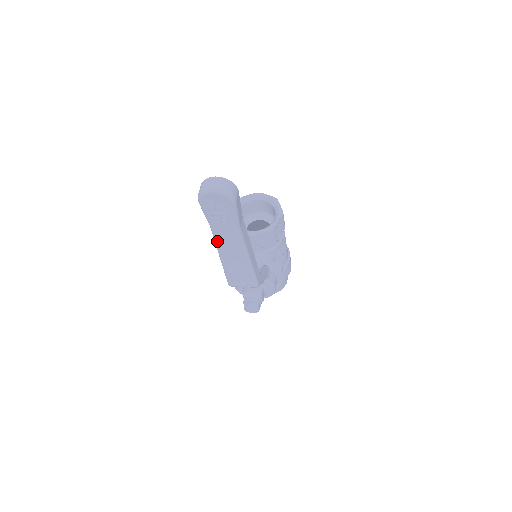
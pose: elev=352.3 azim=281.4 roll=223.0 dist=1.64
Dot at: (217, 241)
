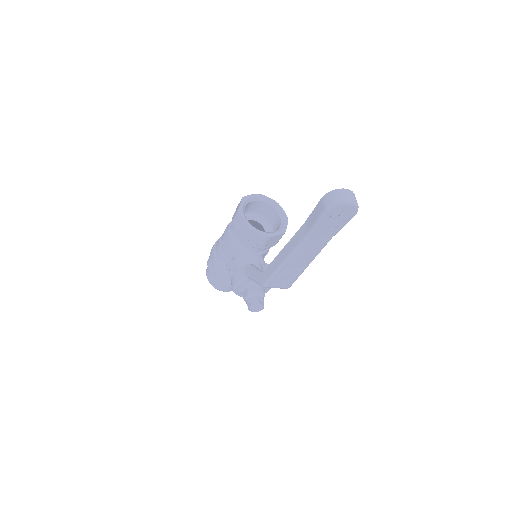
Dot at: (302, 246)
